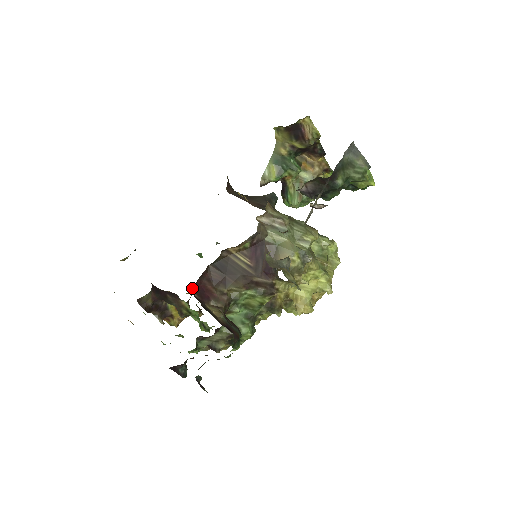
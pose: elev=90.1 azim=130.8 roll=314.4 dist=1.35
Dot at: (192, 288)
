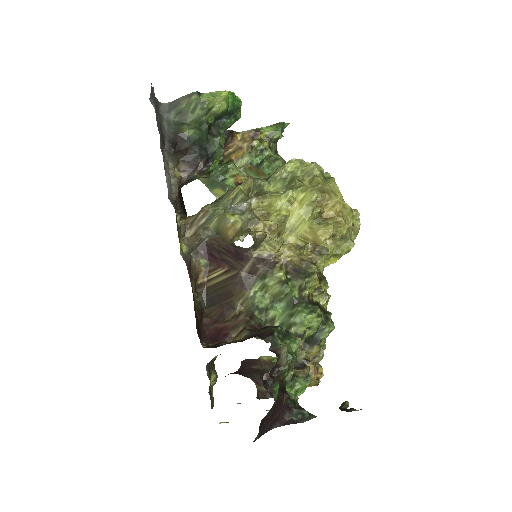
Dot at: occluded
